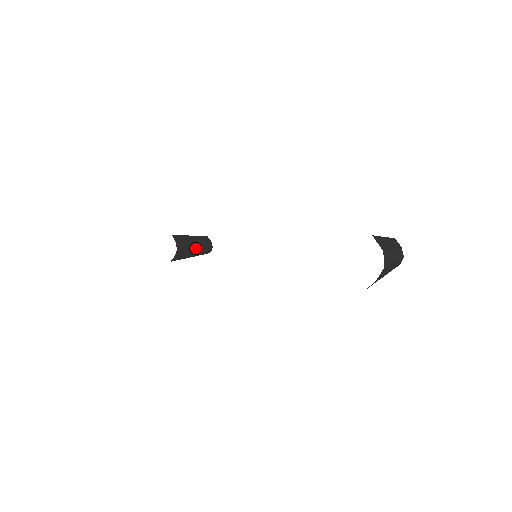
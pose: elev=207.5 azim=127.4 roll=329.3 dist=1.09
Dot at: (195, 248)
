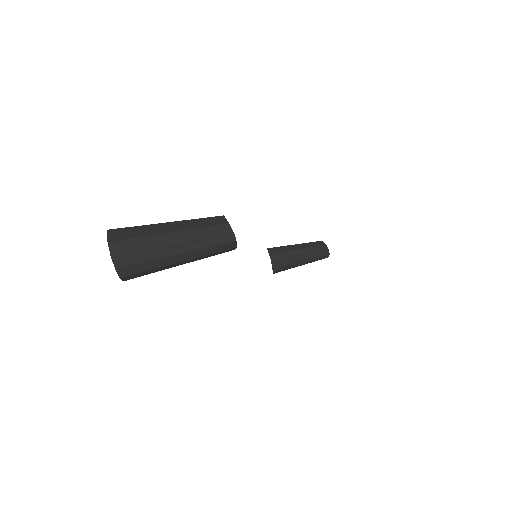
Dot at: (299, 255)
